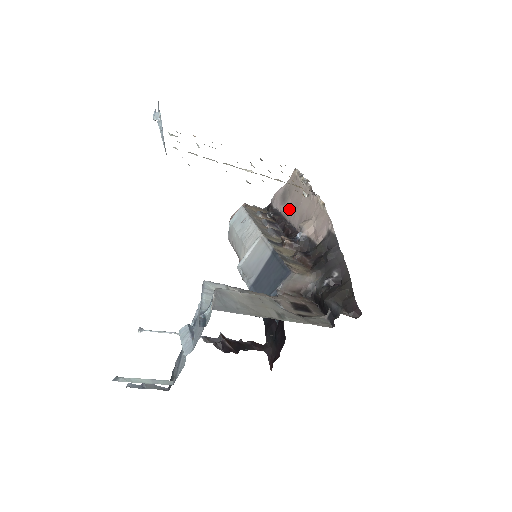
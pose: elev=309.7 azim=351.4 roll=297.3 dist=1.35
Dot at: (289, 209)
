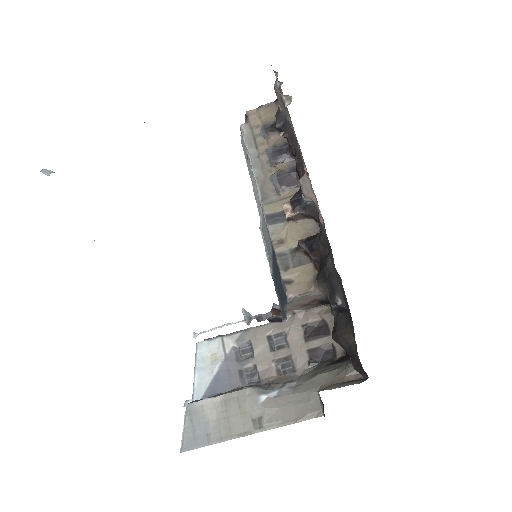
Dot at: occluded
